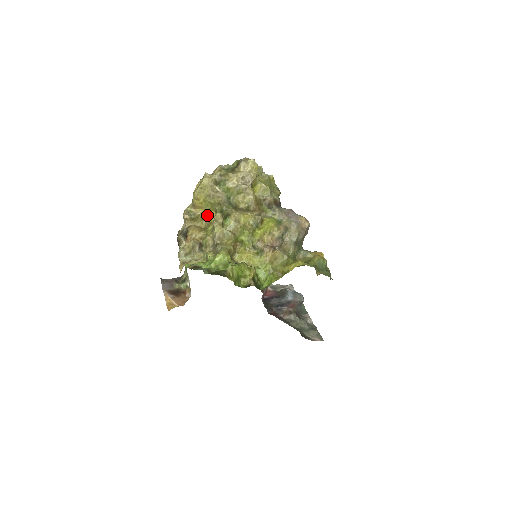
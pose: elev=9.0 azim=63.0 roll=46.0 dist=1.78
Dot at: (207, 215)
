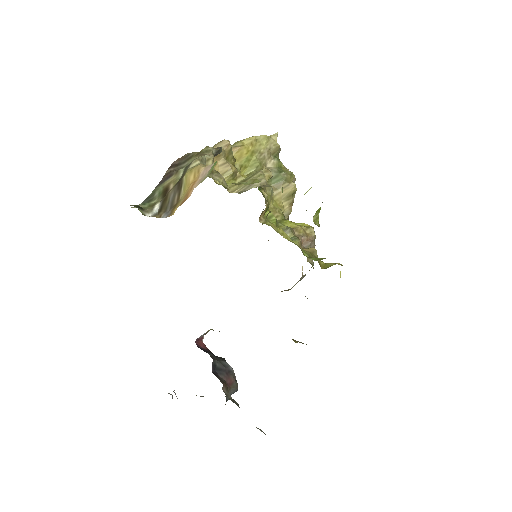
Dot at: (238, 169)
